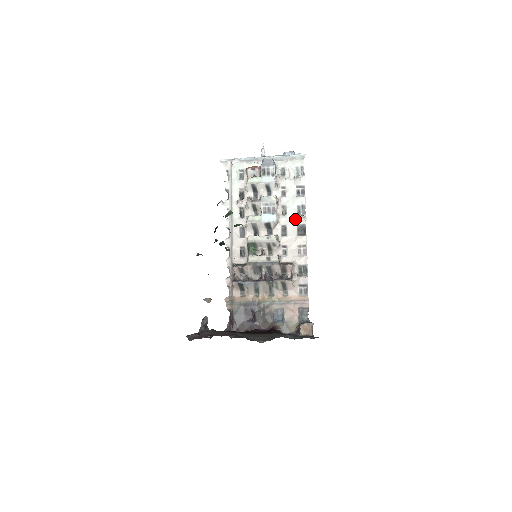
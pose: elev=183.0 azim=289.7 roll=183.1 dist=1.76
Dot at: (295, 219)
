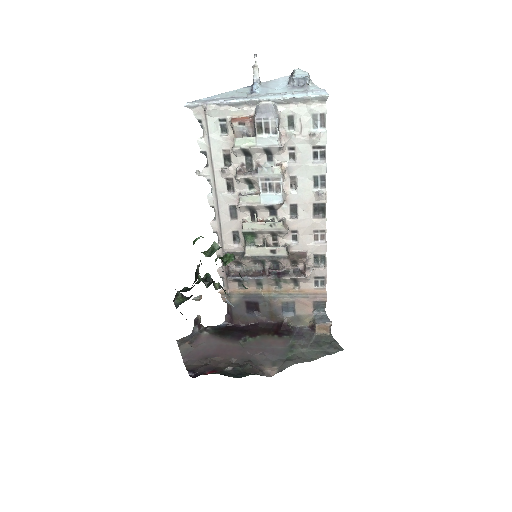
Dot at: (310, 196)
